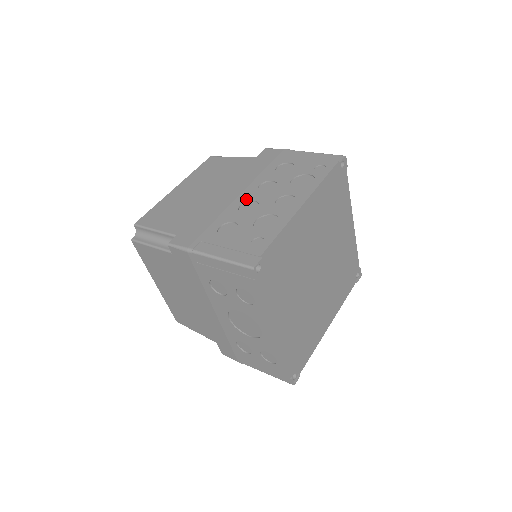
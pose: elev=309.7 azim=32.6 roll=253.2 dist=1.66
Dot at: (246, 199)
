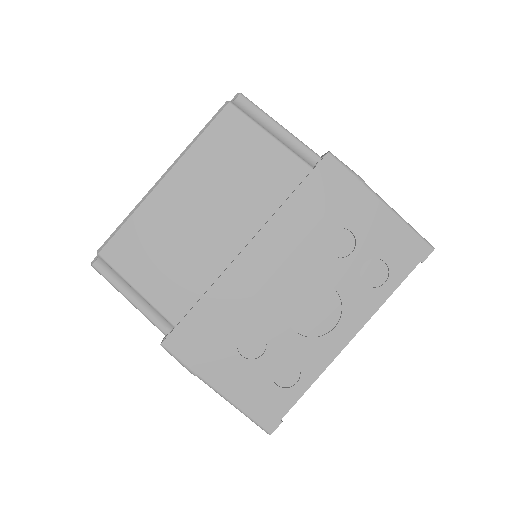
Dot at: occluded
